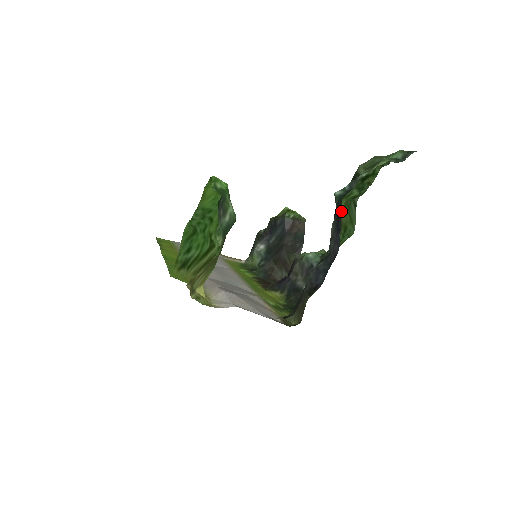
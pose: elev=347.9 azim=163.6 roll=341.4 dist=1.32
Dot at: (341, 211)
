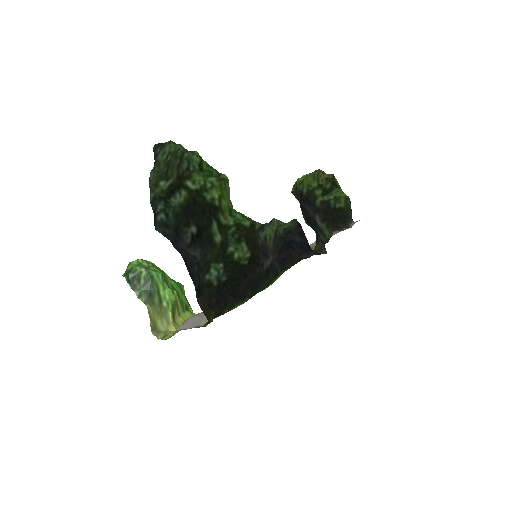
Dot at: (192, 214)
